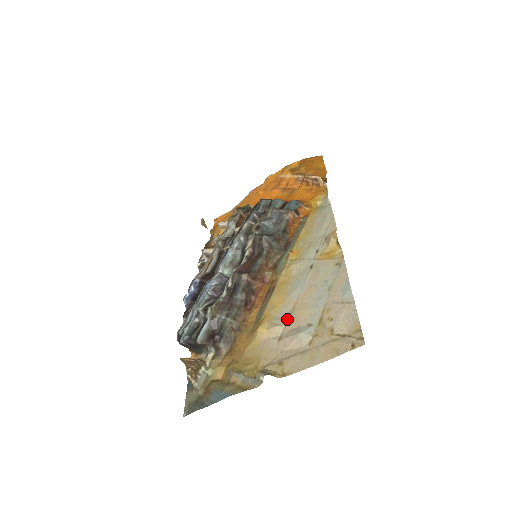
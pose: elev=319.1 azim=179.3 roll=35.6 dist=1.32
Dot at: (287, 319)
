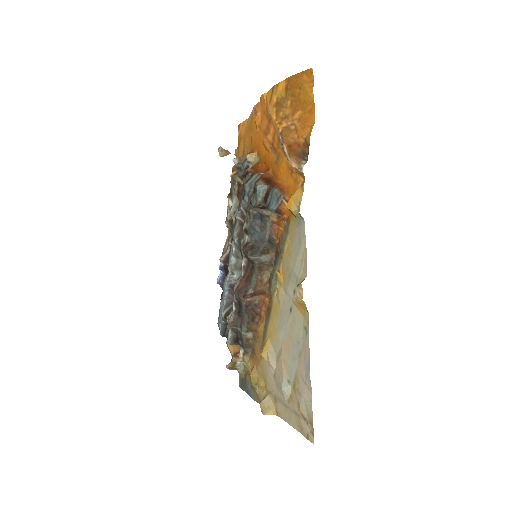
Dot at: (277, 359)
